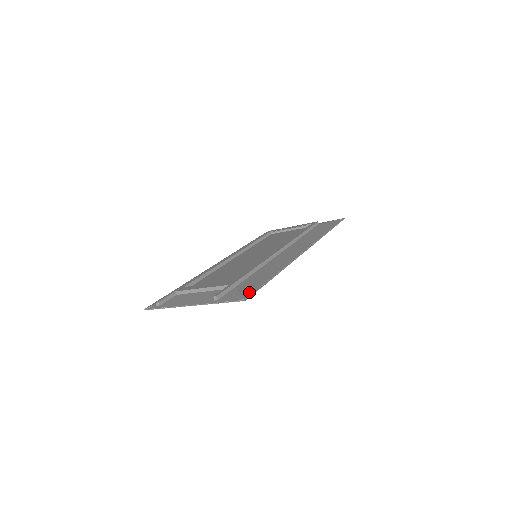
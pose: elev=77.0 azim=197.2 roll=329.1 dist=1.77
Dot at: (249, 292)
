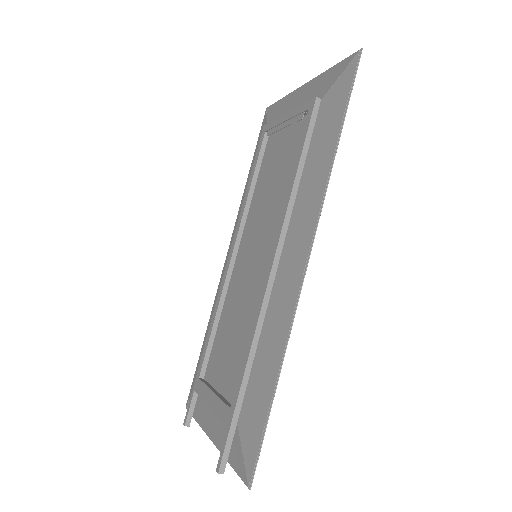
Dot at: (251, 457)
